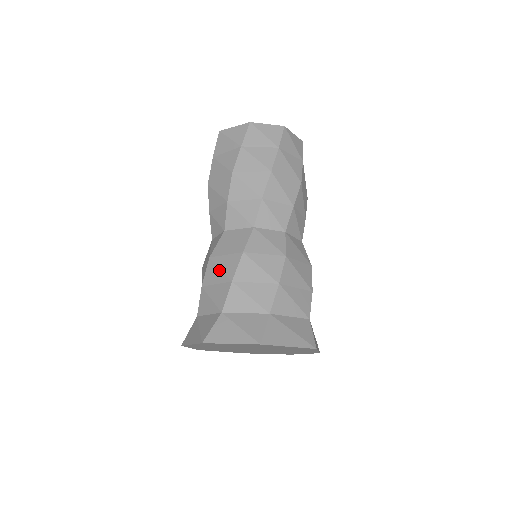
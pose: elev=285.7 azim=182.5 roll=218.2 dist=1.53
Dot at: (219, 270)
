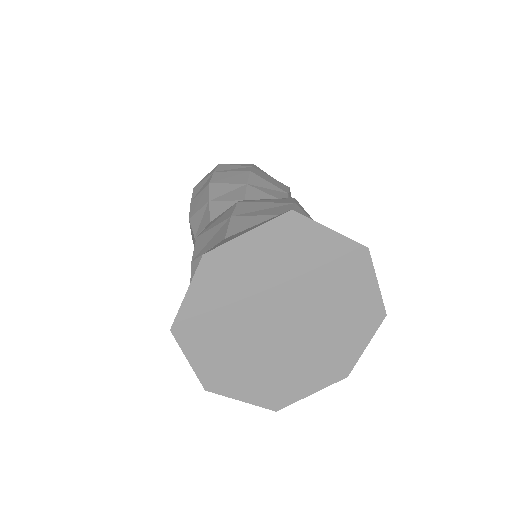
Dot at: occluded
